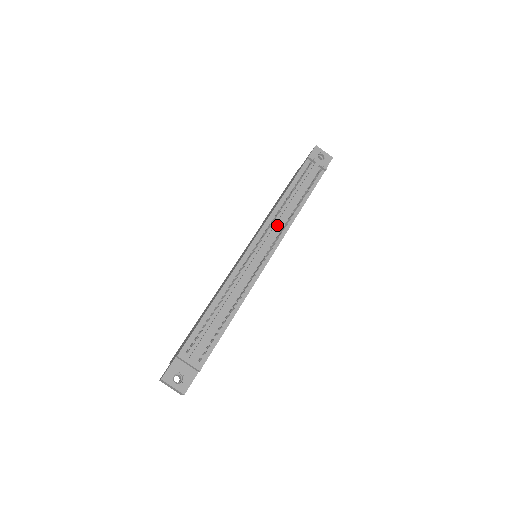
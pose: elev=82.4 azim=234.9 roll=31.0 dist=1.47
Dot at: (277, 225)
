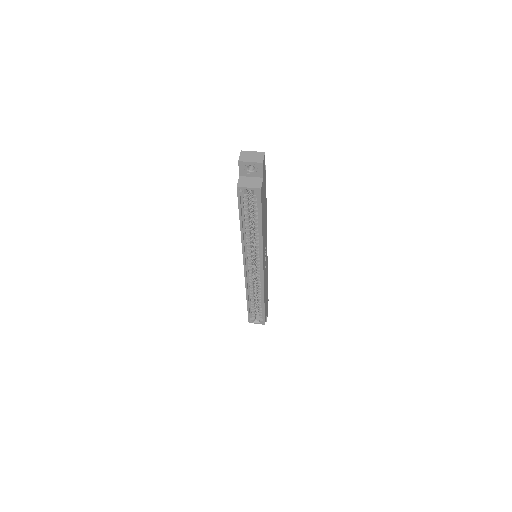
Dot at: occluded
